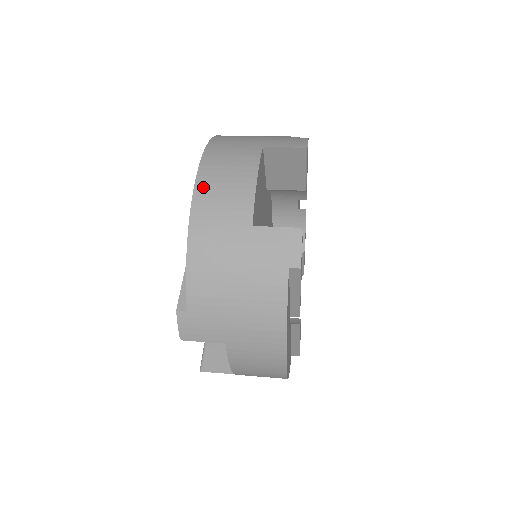
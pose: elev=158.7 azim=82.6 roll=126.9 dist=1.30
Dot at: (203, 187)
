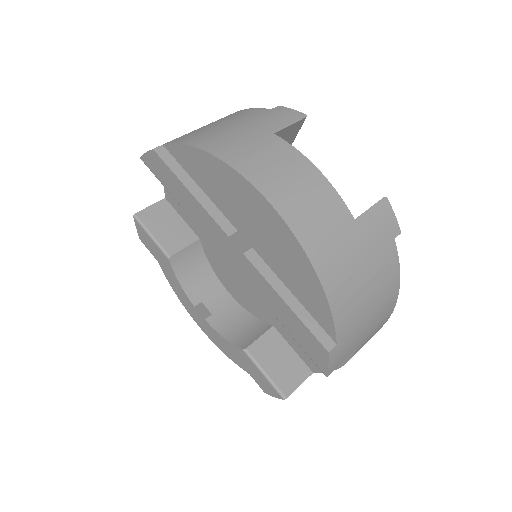
Dot at: (286, 208)
